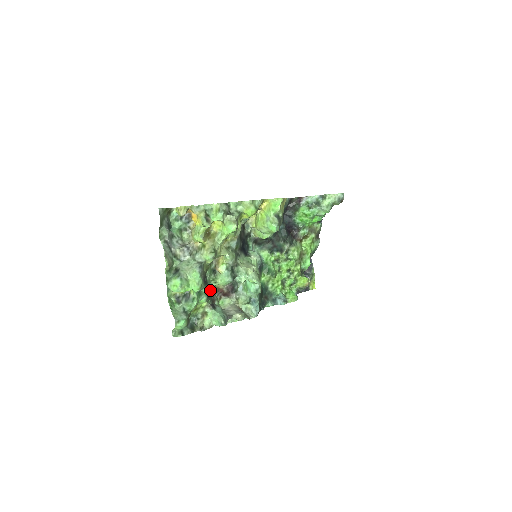
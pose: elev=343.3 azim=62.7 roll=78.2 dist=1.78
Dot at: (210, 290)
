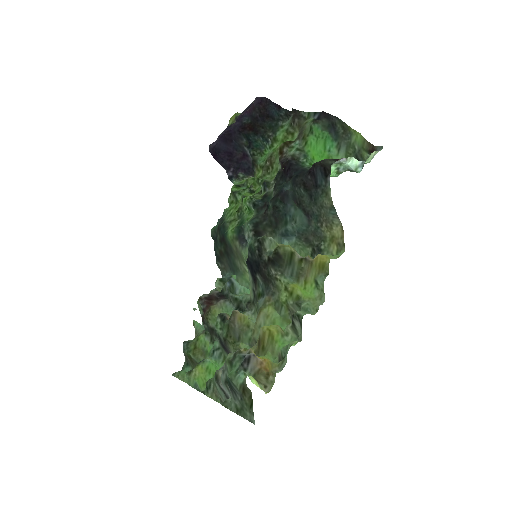
Dot at: (212, 329)
